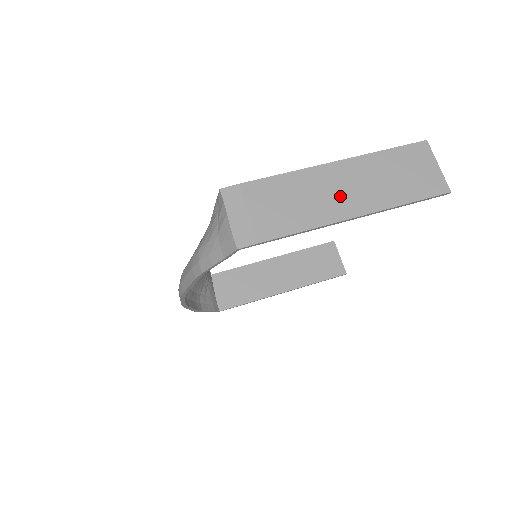
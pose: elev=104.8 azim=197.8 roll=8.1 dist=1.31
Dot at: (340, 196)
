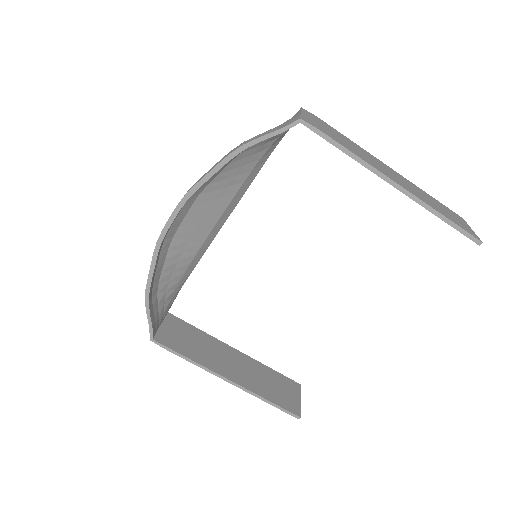
Dot at: (391, 174)
